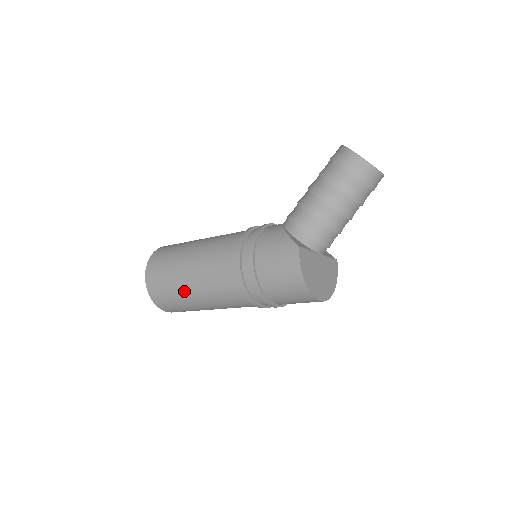
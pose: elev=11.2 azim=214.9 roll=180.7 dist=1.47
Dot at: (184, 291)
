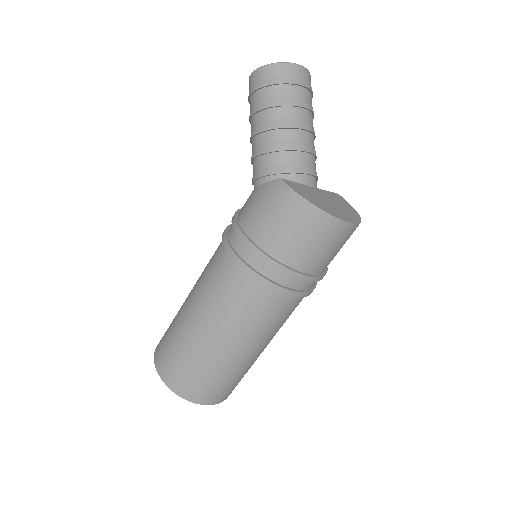
Dot at: (208, 351)
